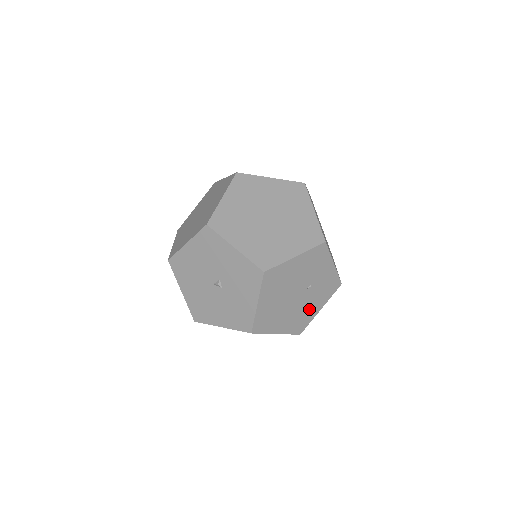
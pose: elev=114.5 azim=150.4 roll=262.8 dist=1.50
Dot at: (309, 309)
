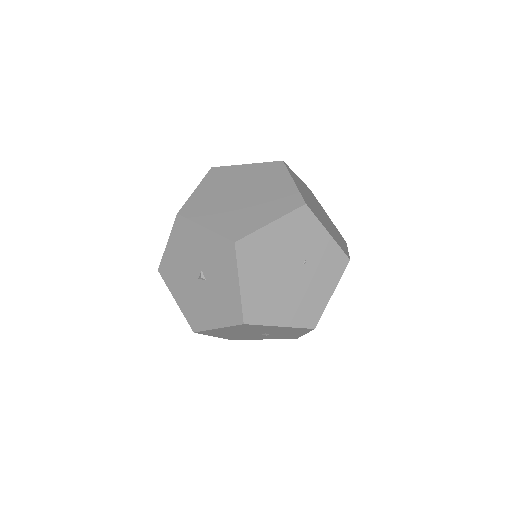
Dot at: (315, 293)
